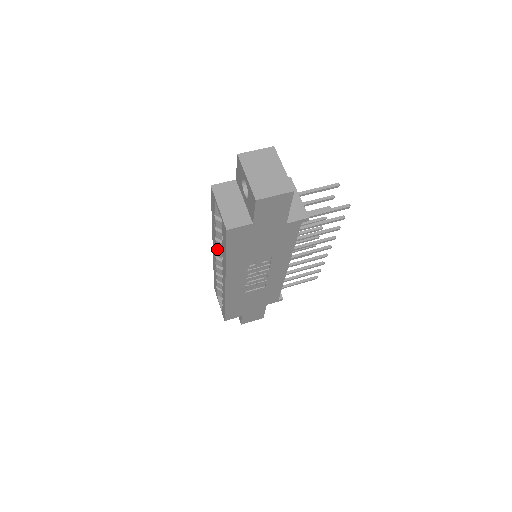
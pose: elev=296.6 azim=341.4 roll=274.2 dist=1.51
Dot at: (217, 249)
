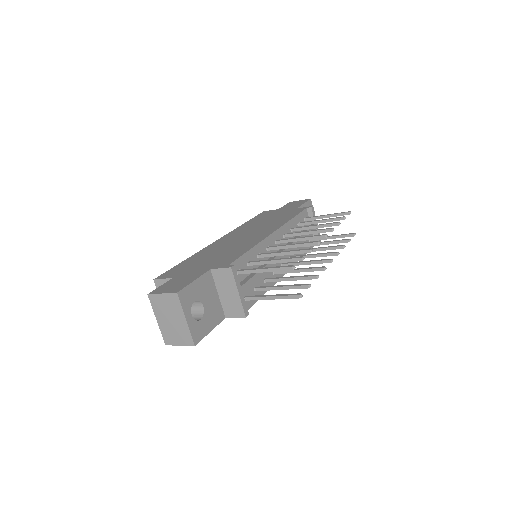
Dot at: occluded
